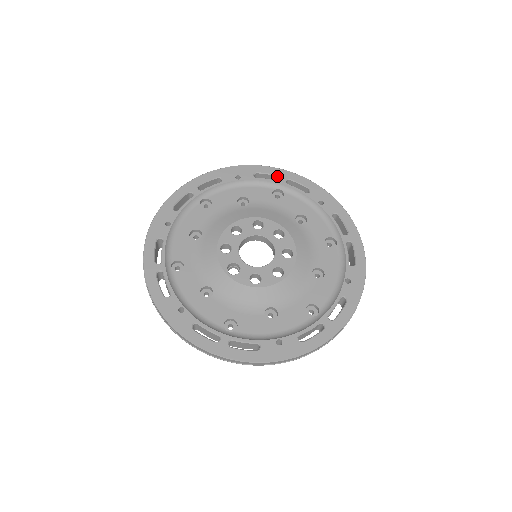
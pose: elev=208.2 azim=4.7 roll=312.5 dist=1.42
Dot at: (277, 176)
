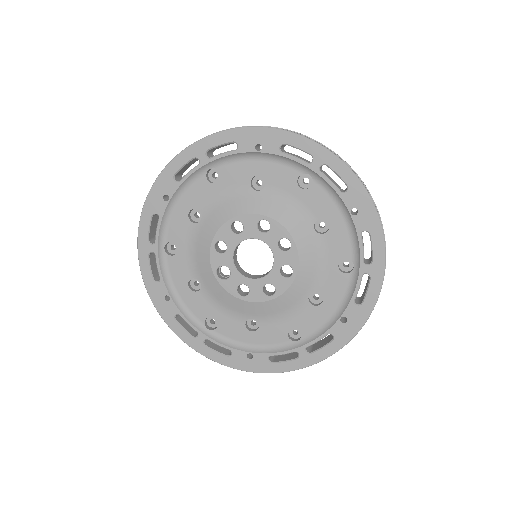
Dot at: (311, 155)
